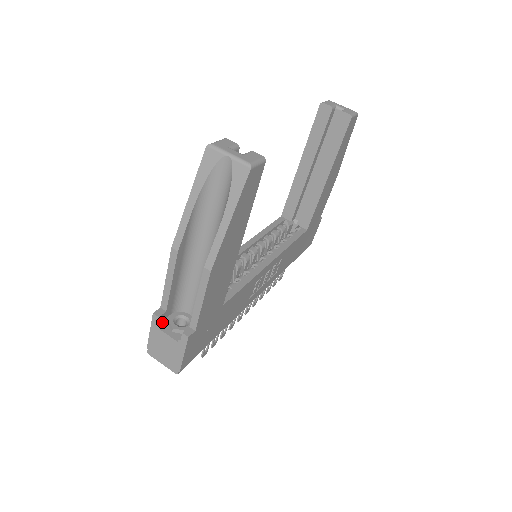
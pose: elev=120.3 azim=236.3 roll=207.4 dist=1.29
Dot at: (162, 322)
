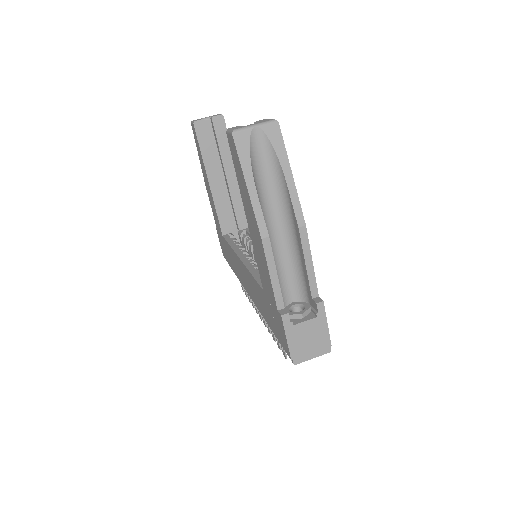
Dot at: (289, 319)
